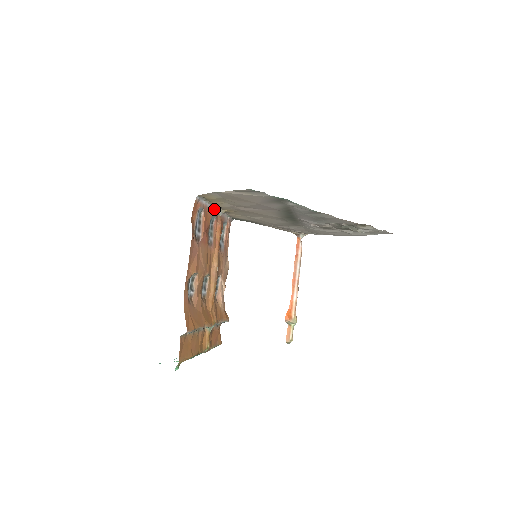
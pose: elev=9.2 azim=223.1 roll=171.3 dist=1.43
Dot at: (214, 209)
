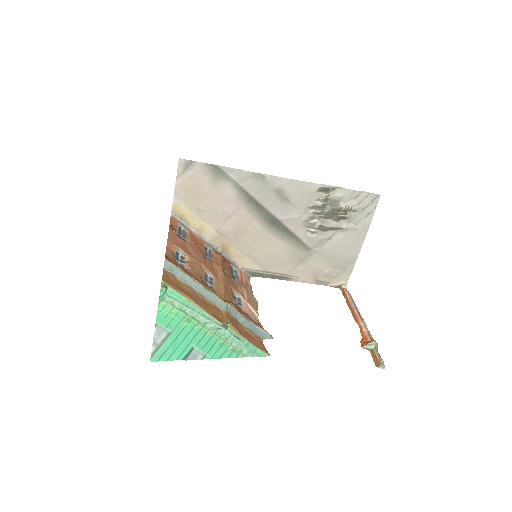
Dot at: (207, 242)
